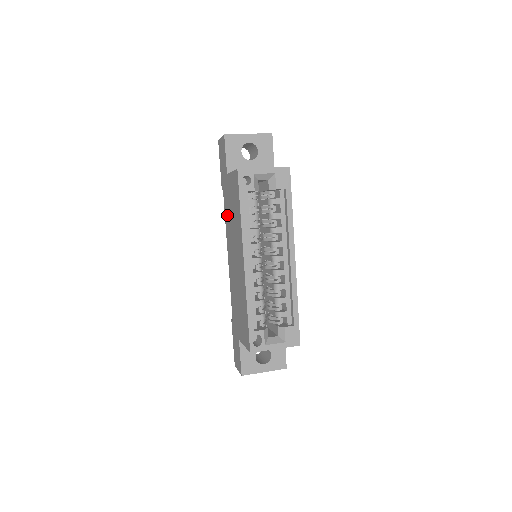
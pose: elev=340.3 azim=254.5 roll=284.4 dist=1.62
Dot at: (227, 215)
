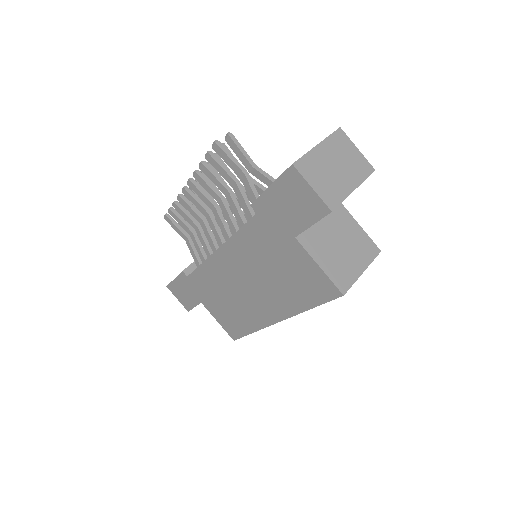
Dot at: (252, 245)
